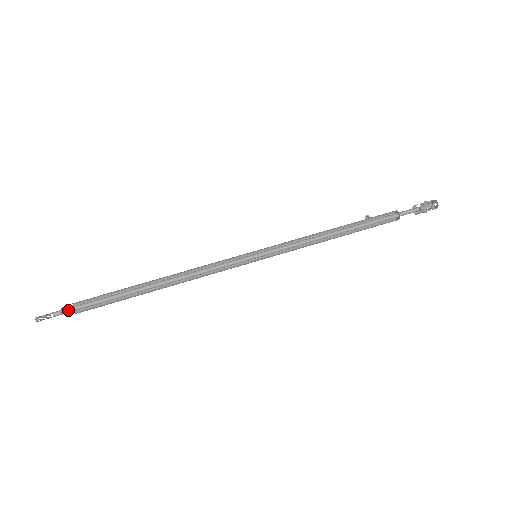
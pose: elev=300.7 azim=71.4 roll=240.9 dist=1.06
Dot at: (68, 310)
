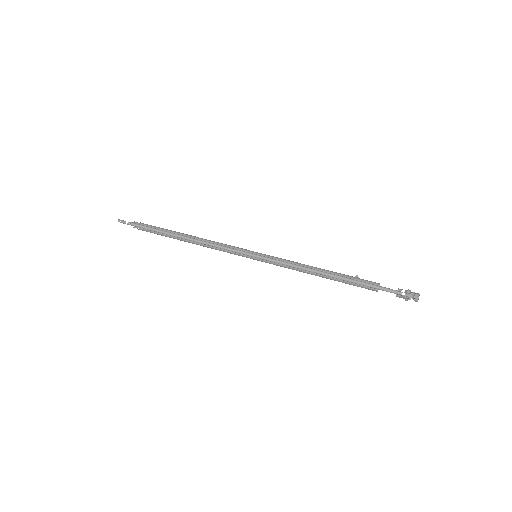
Dot at: (136, 225)
